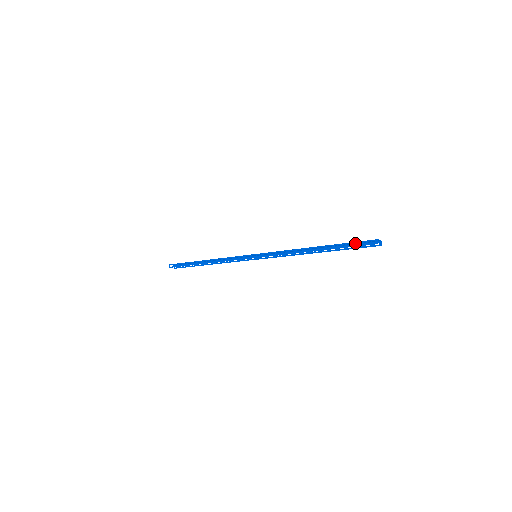
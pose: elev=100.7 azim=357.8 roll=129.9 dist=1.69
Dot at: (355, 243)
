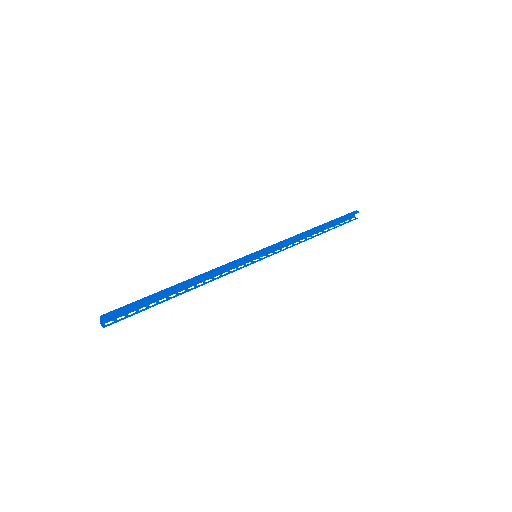
Dot at: (340, 220)
